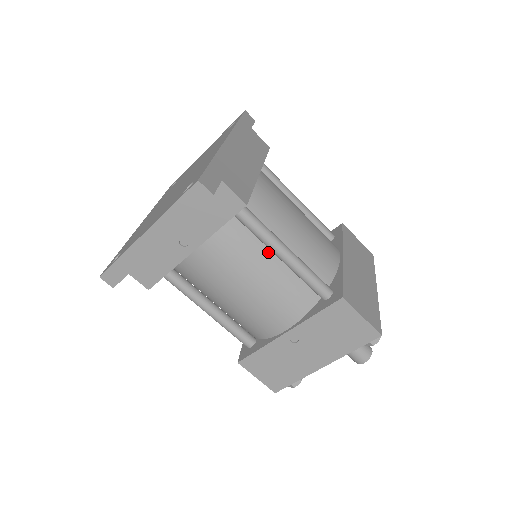
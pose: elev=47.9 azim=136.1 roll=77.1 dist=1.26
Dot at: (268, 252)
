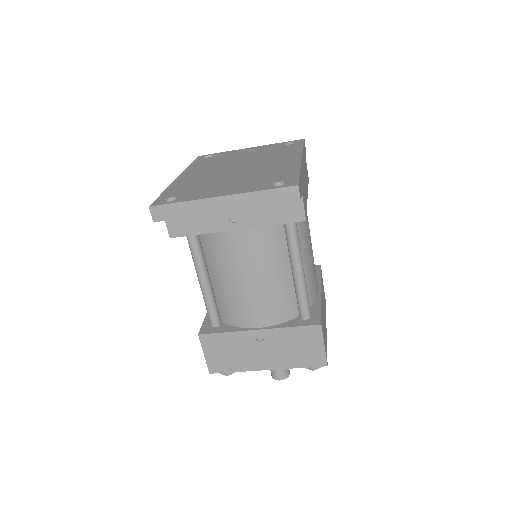
Dot at: (286, 261)
